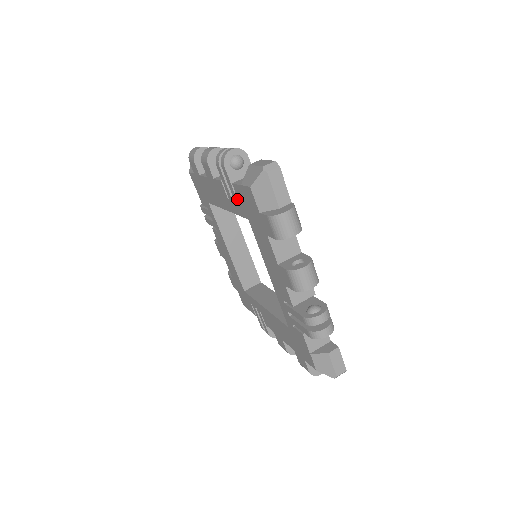
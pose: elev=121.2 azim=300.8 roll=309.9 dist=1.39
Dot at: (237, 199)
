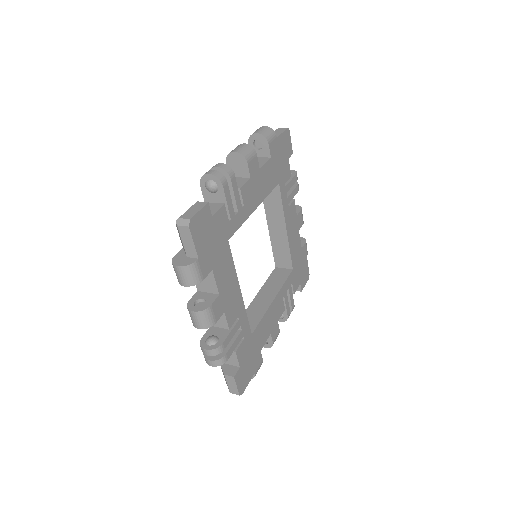
Dot at: occluded
